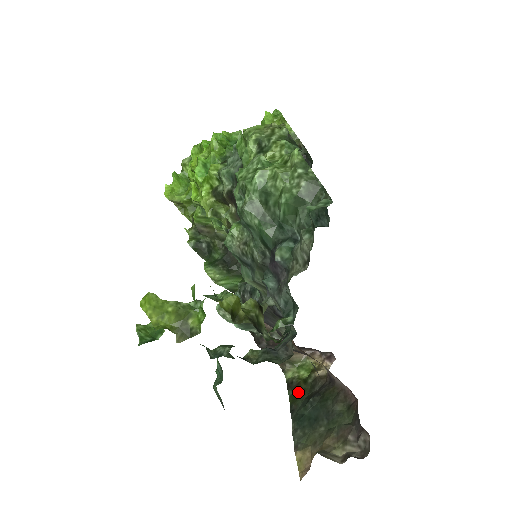
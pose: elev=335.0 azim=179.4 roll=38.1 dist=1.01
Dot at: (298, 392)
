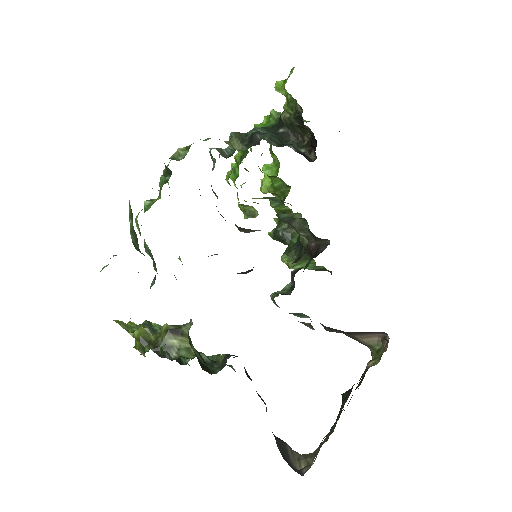
Dot at: occluded
